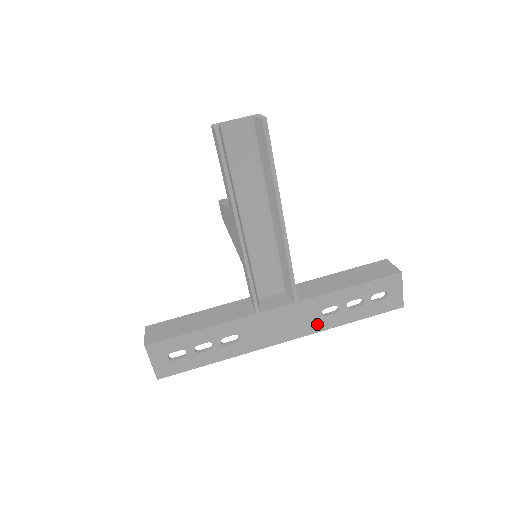
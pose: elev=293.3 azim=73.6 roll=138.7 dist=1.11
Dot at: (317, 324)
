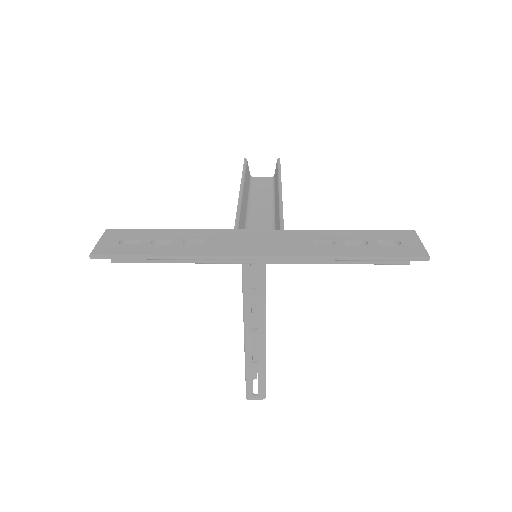
Dot at: (304, 250)
